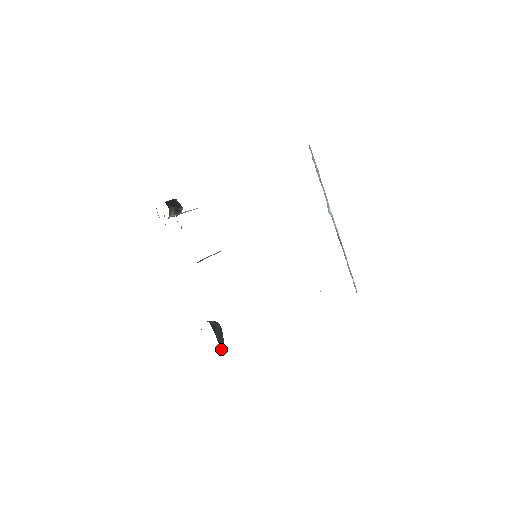
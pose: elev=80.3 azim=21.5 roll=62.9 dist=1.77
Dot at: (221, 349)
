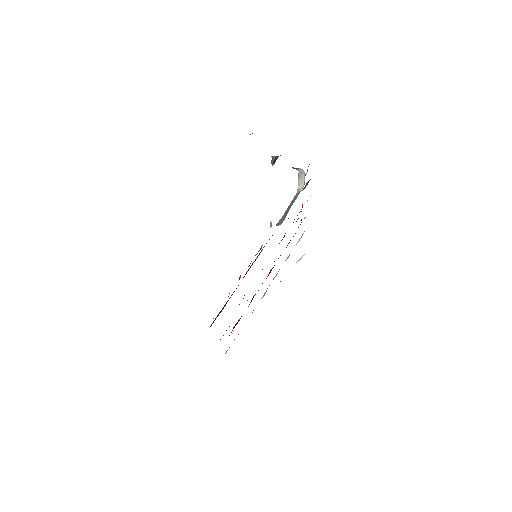
Dot at: occluded
